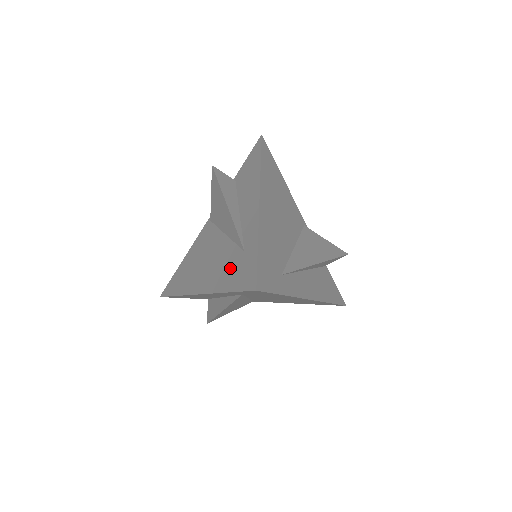
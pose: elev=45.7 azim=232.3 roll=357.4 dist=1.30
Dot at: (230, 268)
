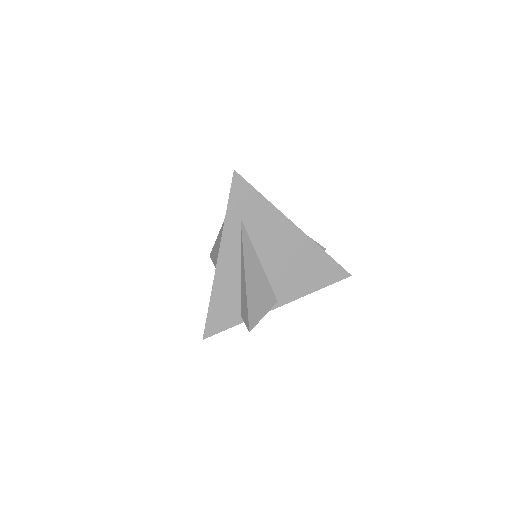
Dot at: occluded
